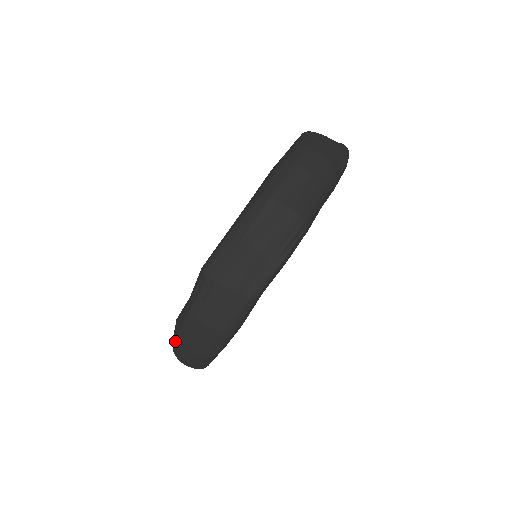
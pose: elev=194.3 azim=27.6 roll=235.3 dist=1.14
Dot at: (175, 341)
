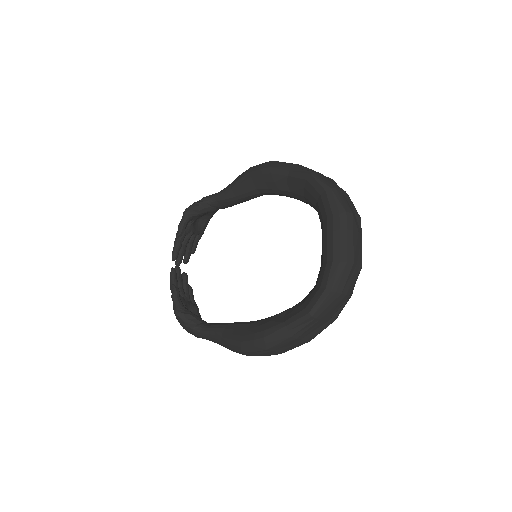
Dot at: (262, 351)
